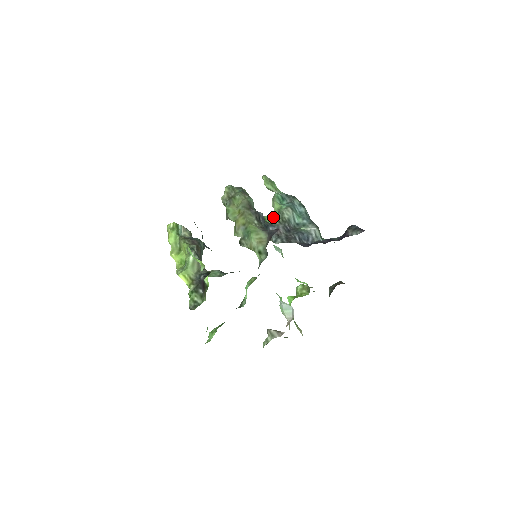
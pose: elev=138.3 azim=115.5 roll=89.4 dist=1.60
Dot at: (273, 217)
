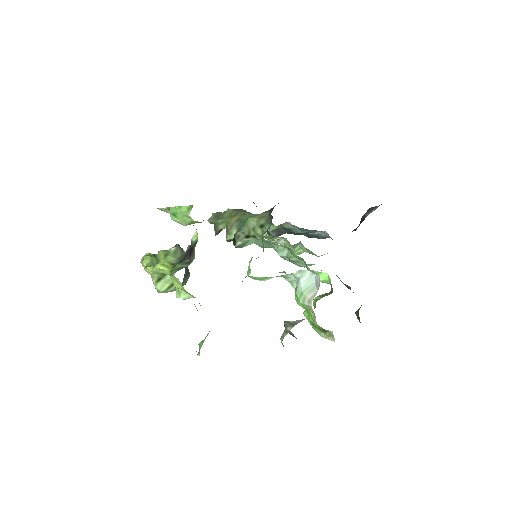
Dot at: (271, 236)
